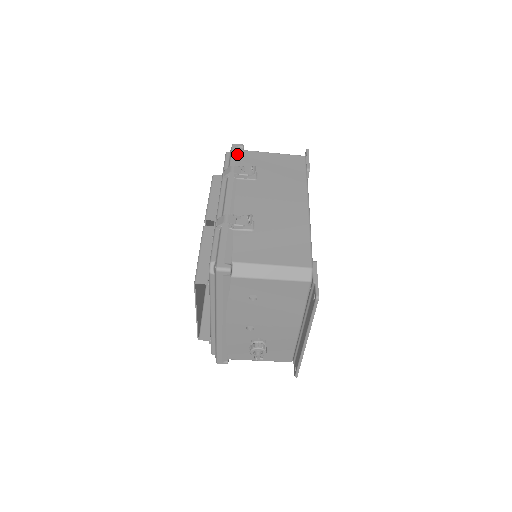
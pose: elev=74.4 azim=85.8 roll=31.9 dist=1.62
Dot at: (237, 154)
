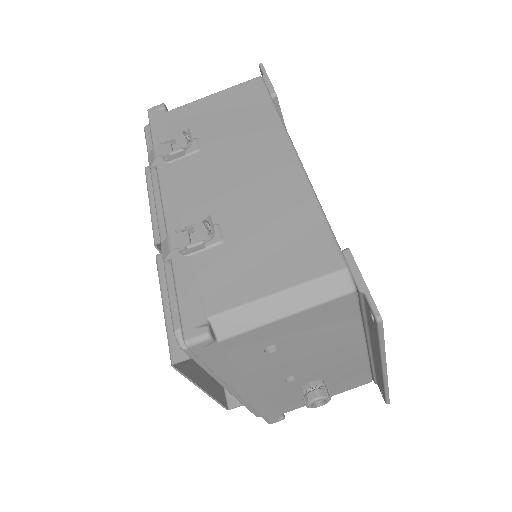
Dot at: (158, 123)
